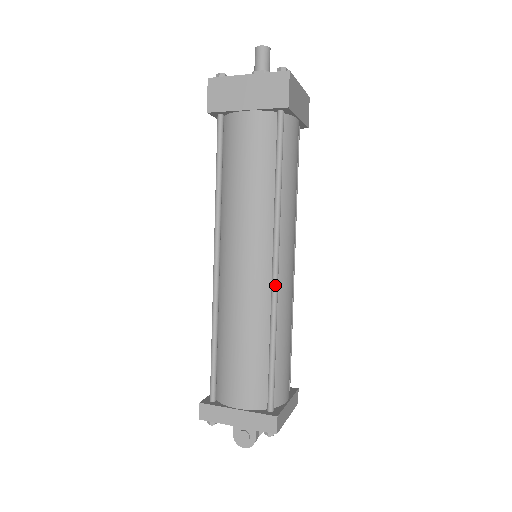
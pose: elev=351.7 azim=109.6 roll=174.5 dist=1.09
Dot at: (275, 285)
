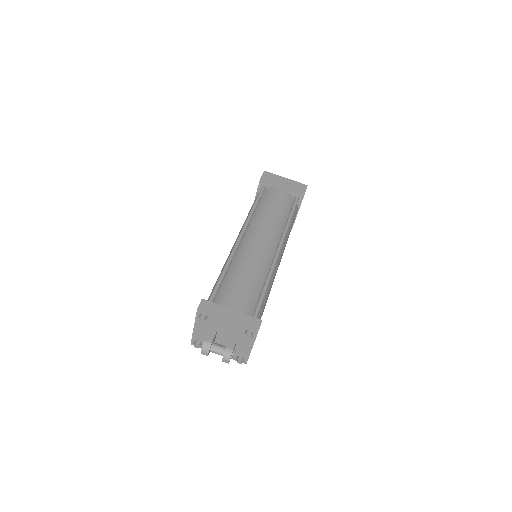
Dot at: (235, 245)
